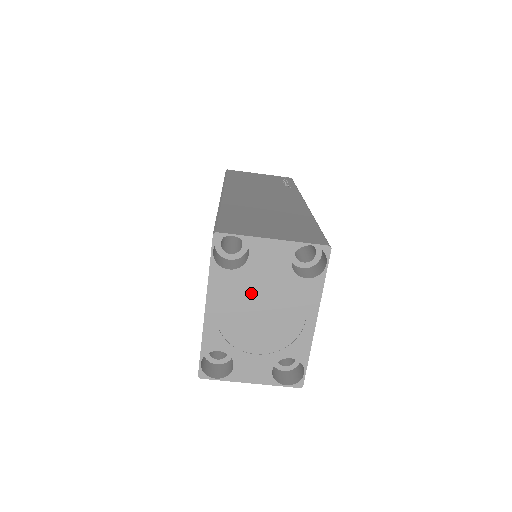
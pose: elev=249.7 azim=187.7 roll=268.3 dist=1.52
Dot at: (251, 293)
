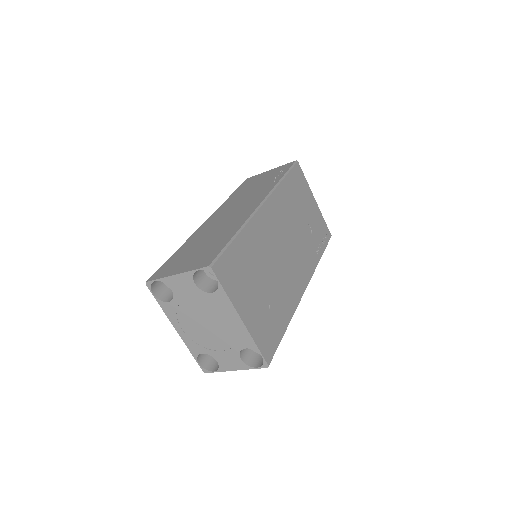
Dot at: (191, 312)
